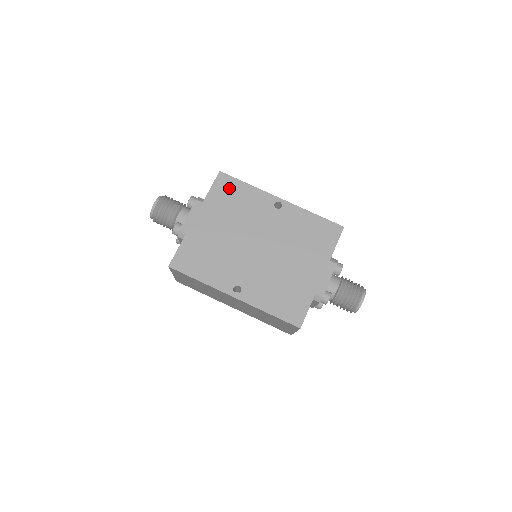
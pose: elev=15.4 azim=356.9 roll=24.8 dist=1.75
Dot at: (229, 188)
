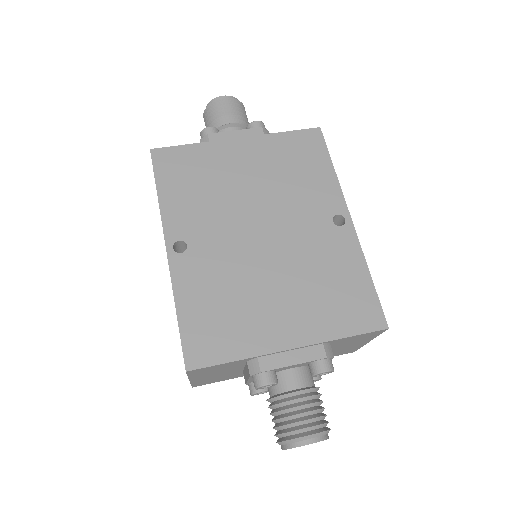
Dot at: (308, 150)
